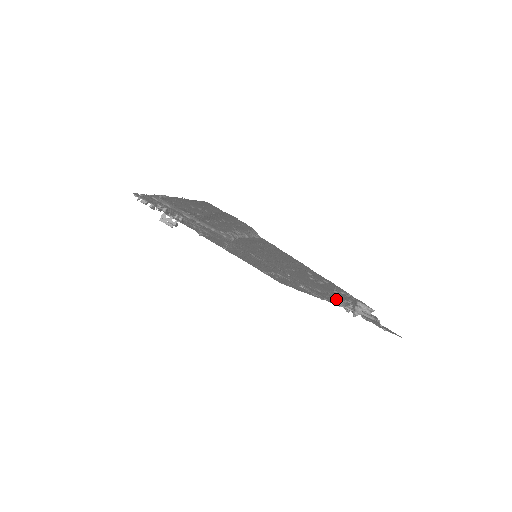
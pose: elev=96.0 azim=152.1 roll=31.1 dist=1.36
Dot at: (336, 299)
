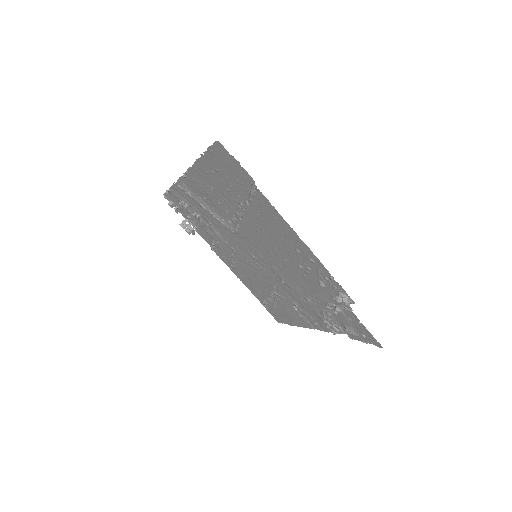
Dot at: (323, 309)
